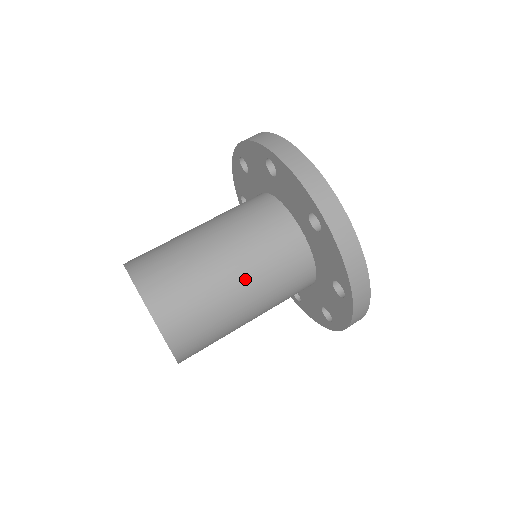
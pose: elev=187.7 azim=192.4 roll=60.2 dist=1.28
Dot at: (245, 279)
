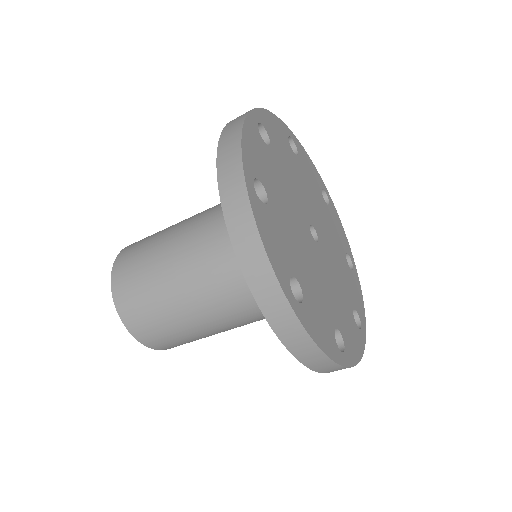
Dot at: (214, 312)
